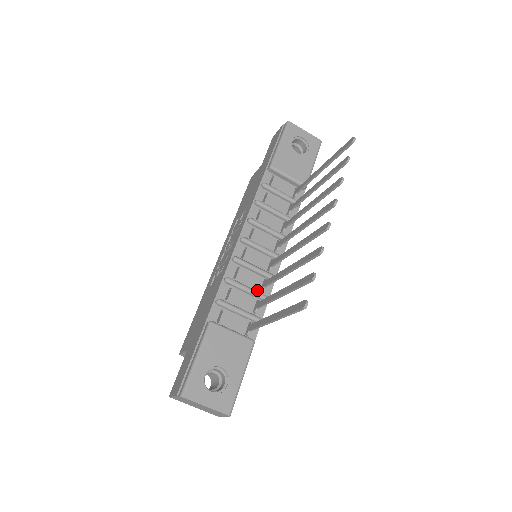
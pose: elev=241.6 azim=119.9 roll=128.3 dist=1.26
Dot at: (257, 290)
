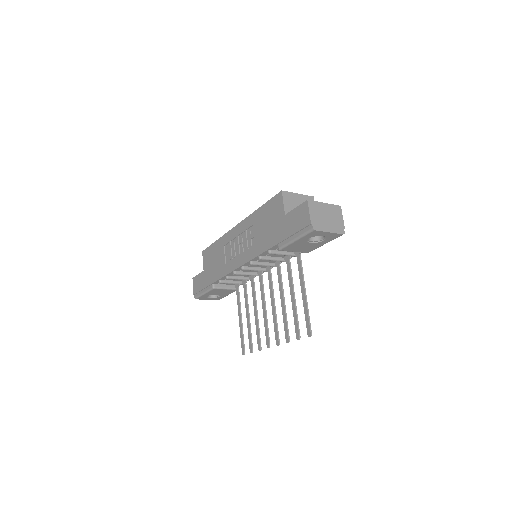
Dot at: (247, 276)
